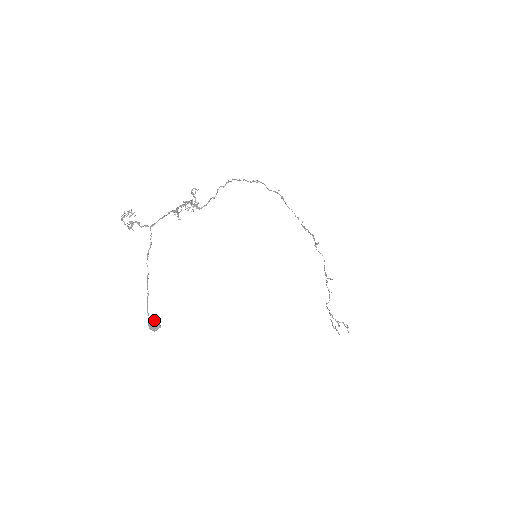
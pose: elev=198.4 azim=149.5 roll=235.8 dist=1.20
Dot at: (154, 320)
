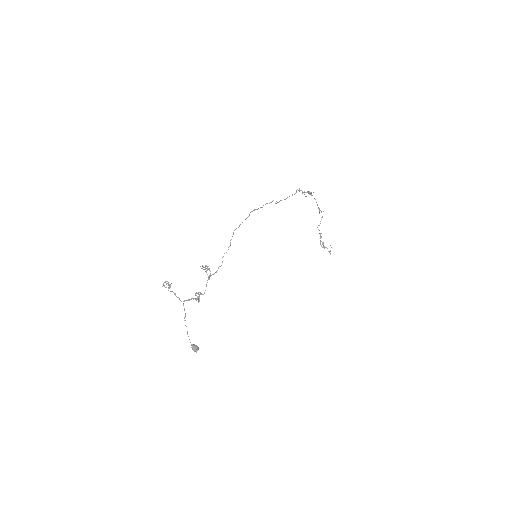
Dot at: (195, 348)
